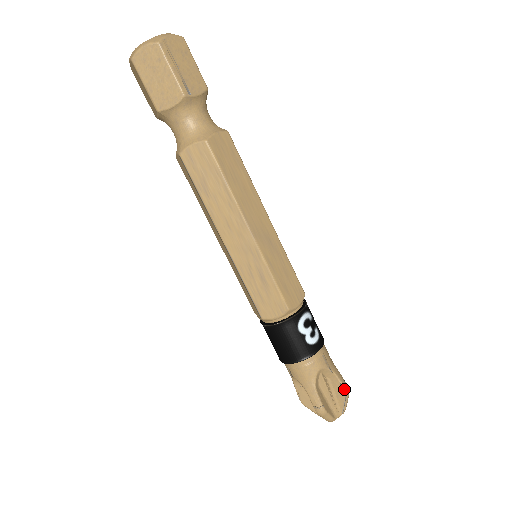
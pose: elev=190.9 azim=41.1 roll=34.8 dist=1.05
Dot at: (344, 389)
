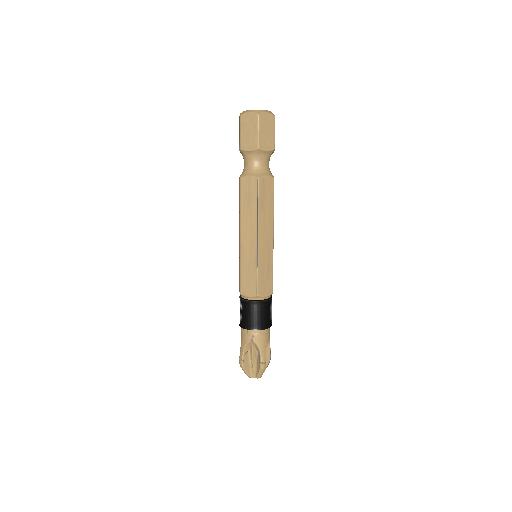
Dot at: occluded
